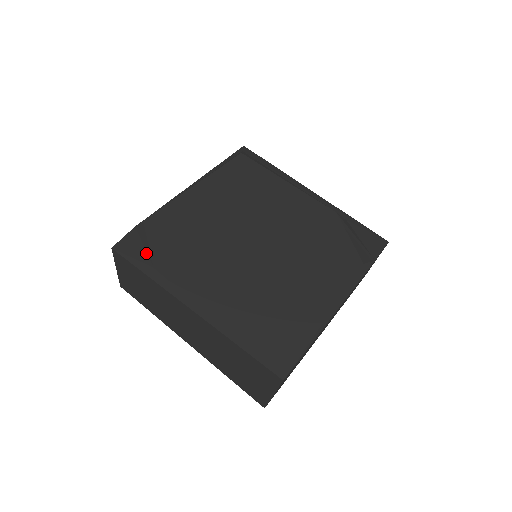
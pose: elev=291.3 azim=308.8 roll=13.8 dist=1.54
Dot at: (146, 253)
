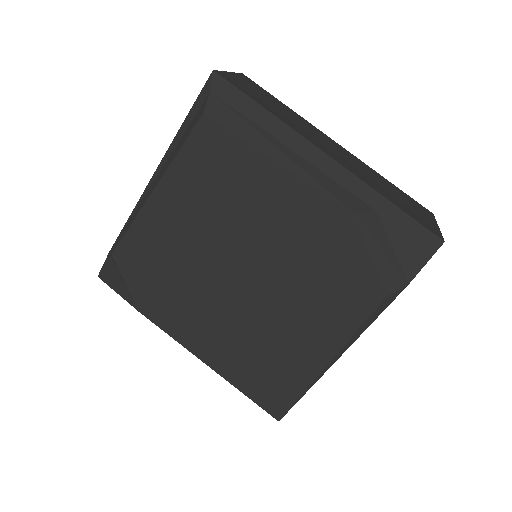
Dot at: (127, 292)
